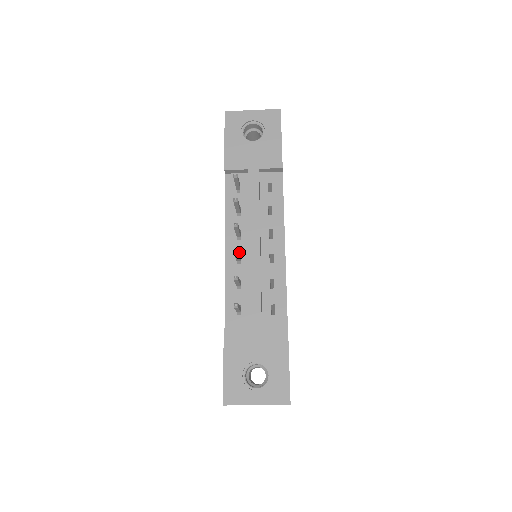
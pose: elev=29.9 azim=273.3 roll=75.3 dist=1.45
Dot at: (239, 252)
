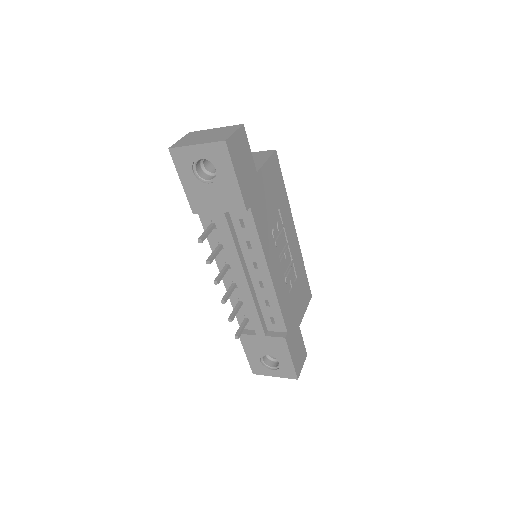
Dot at: (233, 279)
